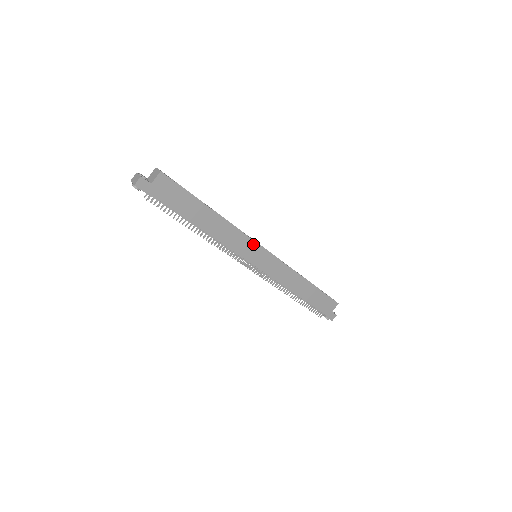
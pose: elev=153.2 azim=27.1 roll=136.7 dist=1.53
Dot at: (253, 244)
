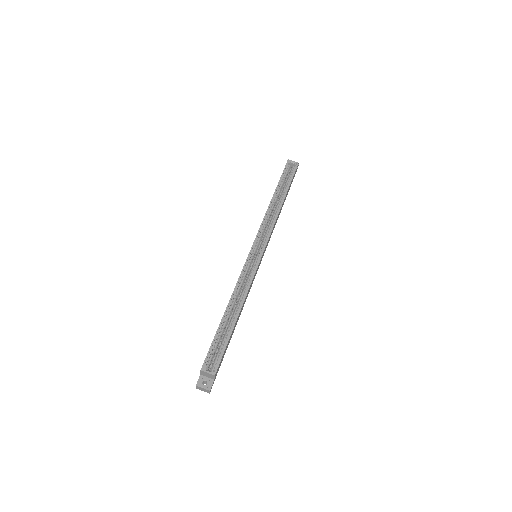
Dot at: occluded
